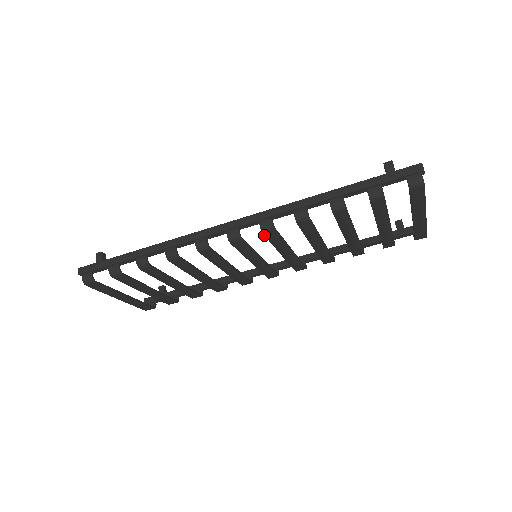
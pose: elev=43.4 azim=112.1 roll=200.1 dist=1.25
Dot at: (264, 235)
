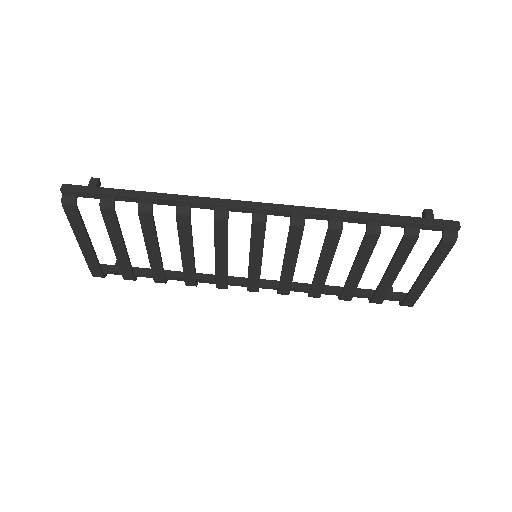
Dot at: (289, 229)
